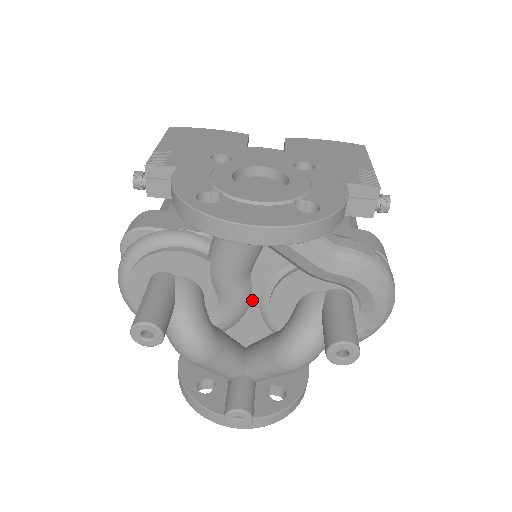
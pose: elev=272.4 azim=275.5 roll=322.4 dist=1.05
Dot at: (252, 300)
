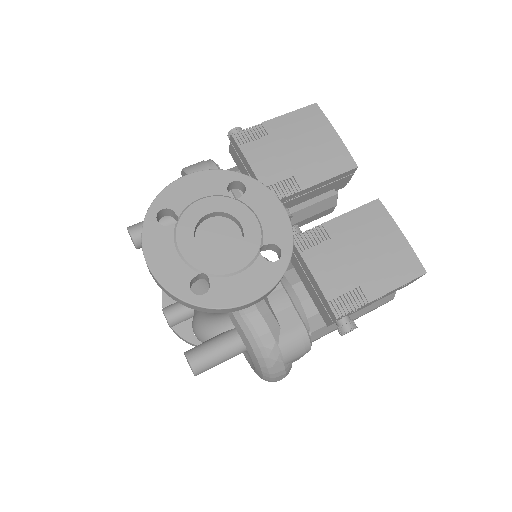
Dot at: occluded
